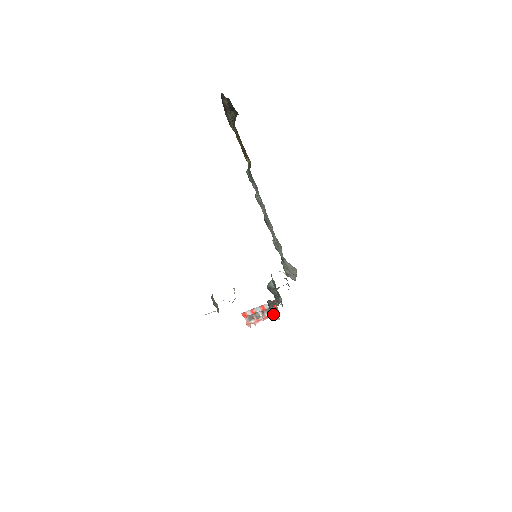
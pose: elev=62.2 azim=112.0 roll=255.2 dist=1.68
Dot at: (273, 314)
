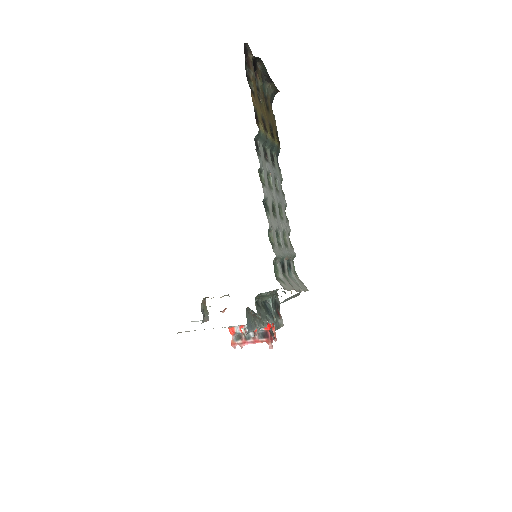
Dot at: (265, 339)
